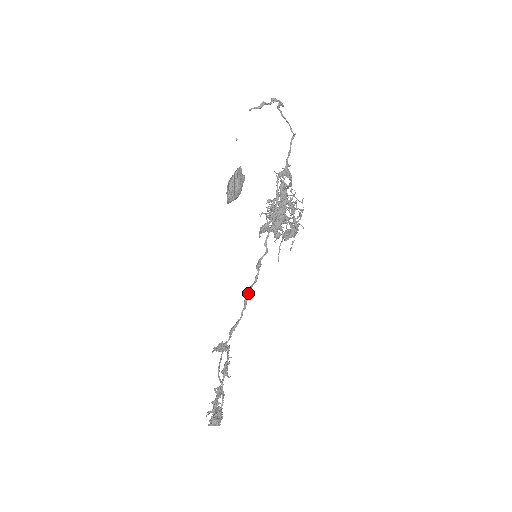
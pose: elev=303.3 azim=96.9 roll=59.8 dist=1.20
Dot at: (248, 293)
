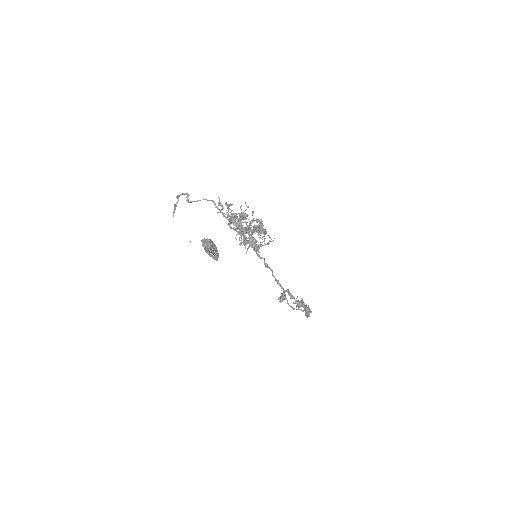
Dot at: (276, 280)
